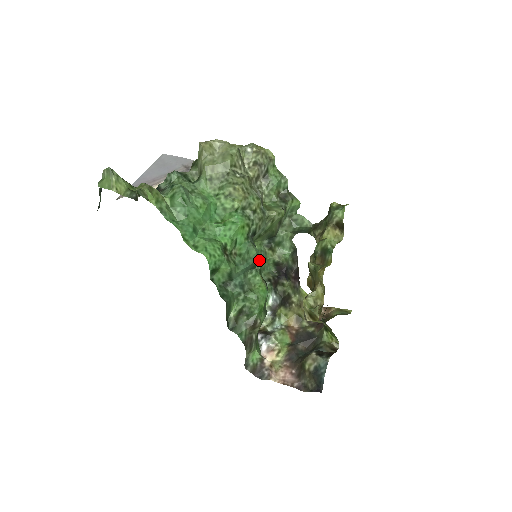
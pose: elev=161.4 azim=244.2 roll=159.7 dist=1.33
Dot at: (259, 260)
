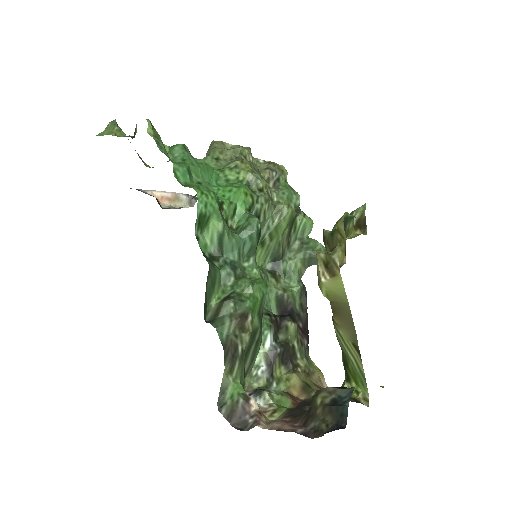
Dot at: occluded
